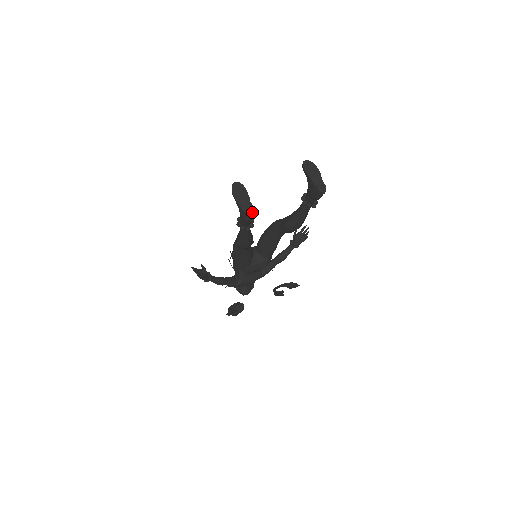
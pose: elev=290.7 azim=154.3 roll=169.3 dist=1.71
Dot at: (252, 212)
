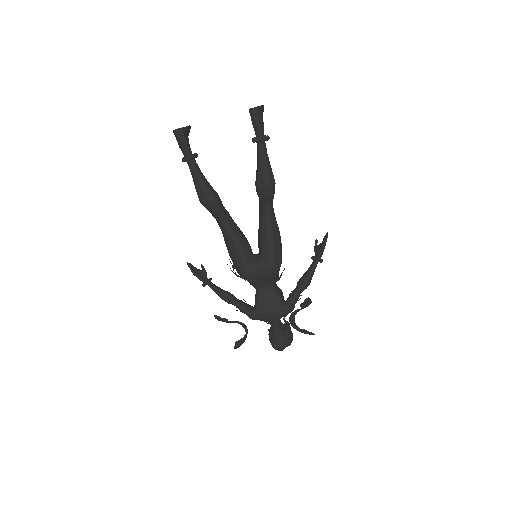
Dot at: (178, 129)
